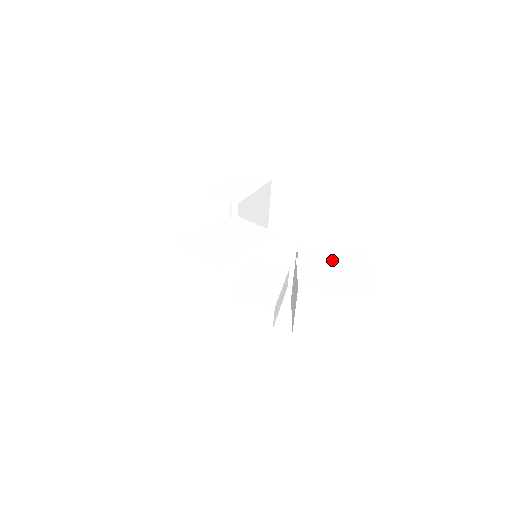
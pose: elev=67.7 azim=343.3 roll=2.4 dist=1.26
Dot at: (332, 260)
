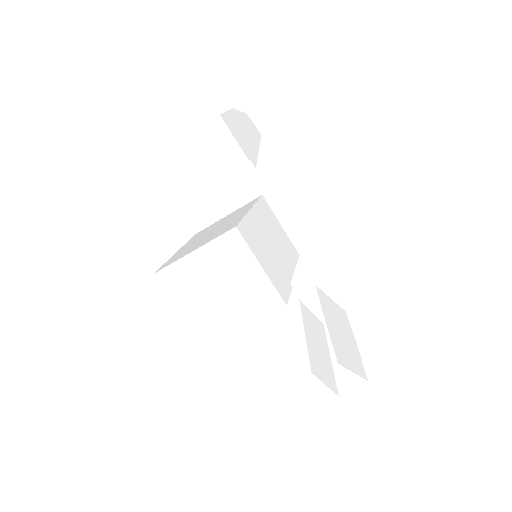
Dot at: (338, 320)
